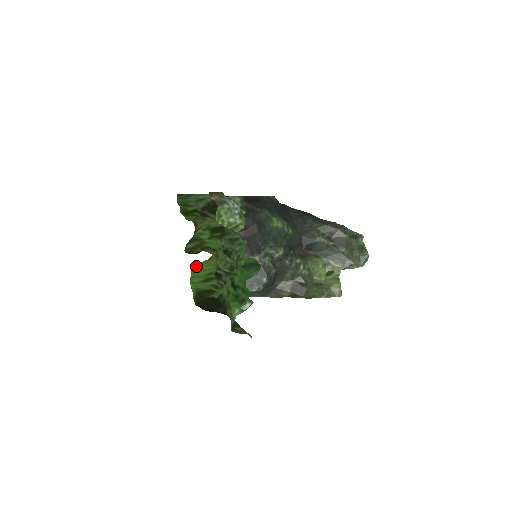
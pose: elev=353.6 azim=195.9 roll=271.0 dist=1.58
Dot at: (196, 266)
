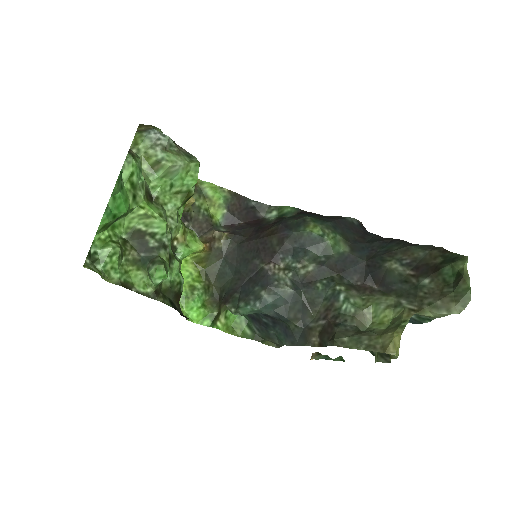
Dot at: occluded
